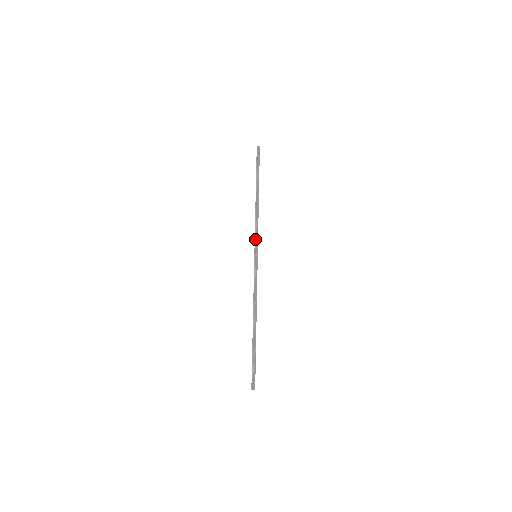
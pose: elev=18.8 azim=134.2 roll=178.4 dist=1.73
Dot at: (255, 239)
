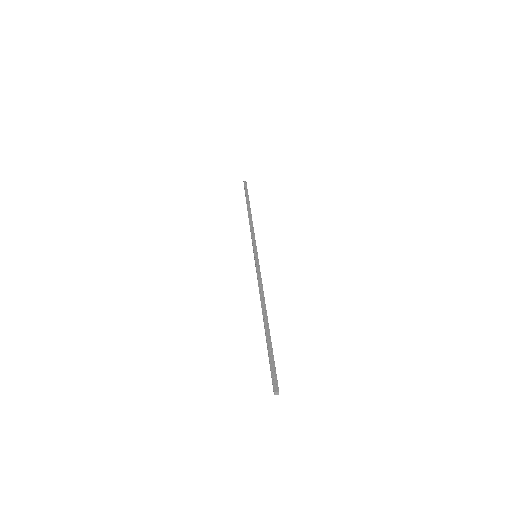
Dot at: (252, 244)
